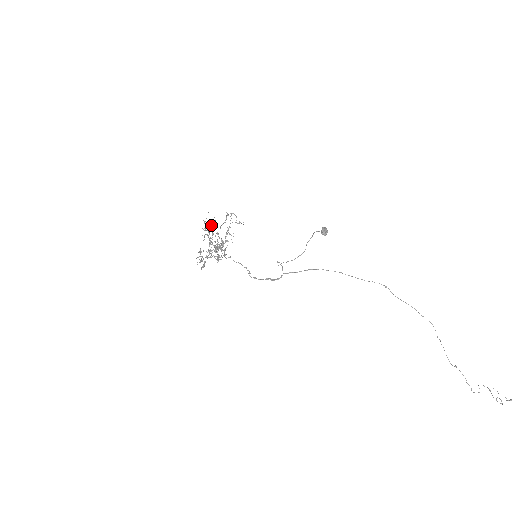
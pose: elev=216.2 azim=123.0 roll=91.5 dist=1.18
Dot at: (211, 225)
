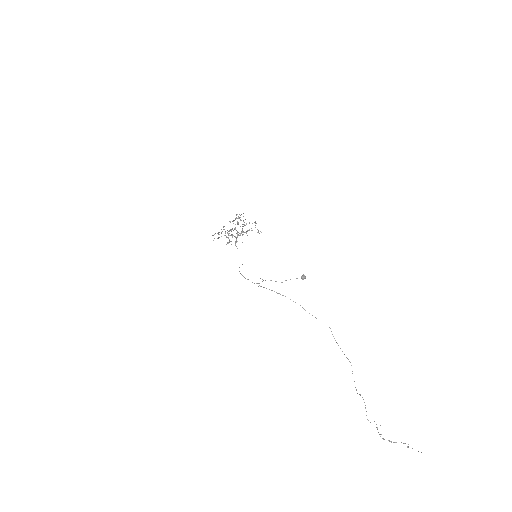
Dot at: (241, 220)
